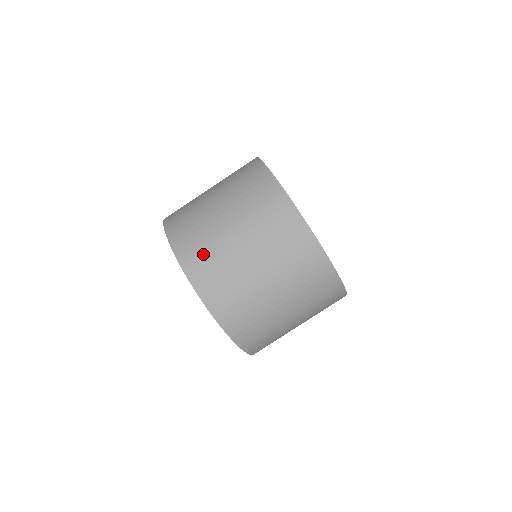
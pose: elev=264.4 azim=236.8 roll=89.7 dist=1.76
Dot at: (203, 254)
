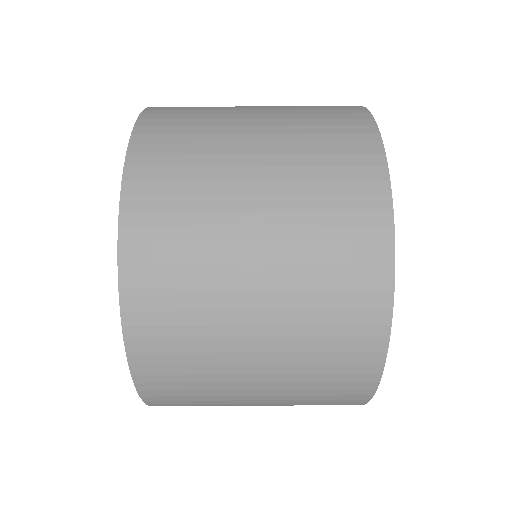
Dot at: occluded
